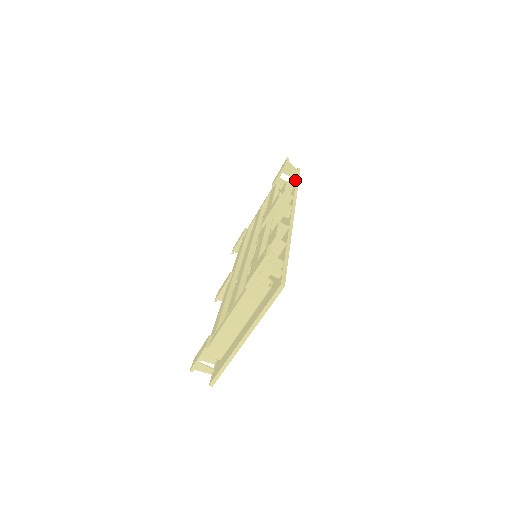
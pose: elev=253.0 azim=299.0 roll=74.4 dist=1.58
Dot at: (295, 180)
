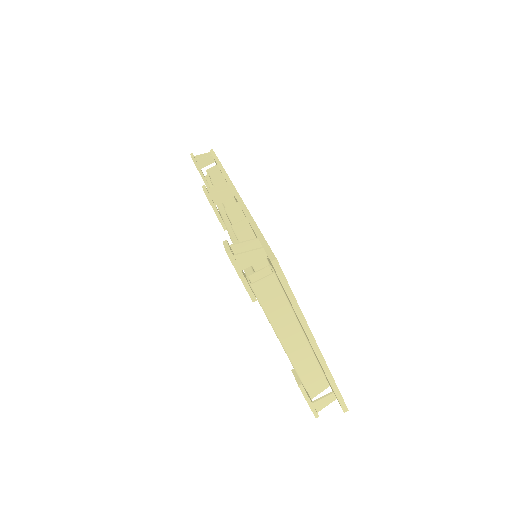
Dot at: occluded
